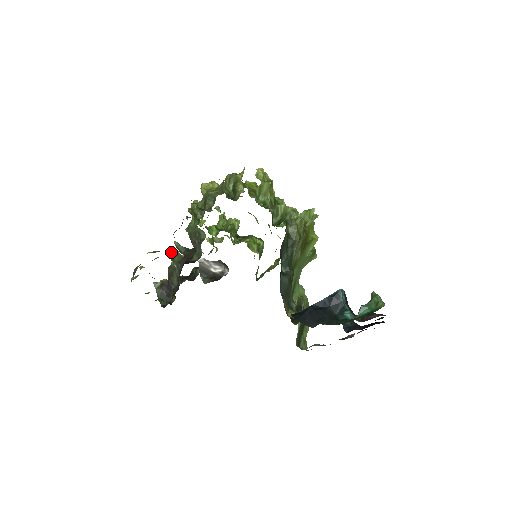
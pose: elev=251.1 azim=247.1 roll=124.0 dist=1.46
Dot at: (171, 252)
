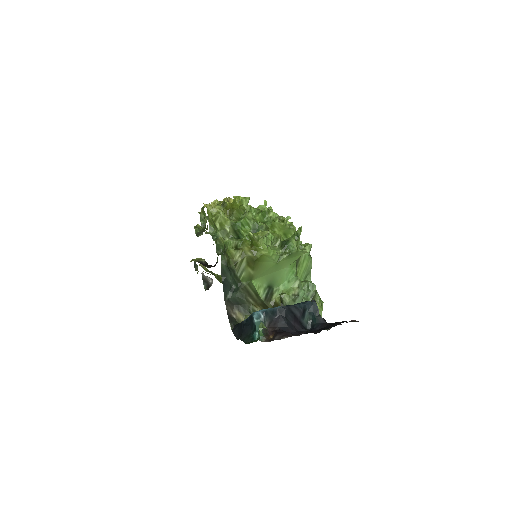
Dot at: (195, 263)
